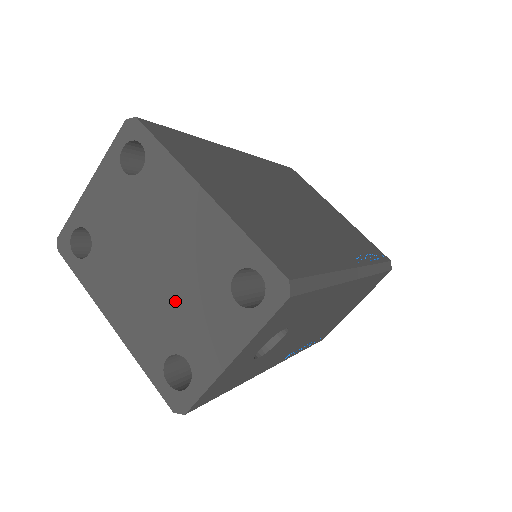
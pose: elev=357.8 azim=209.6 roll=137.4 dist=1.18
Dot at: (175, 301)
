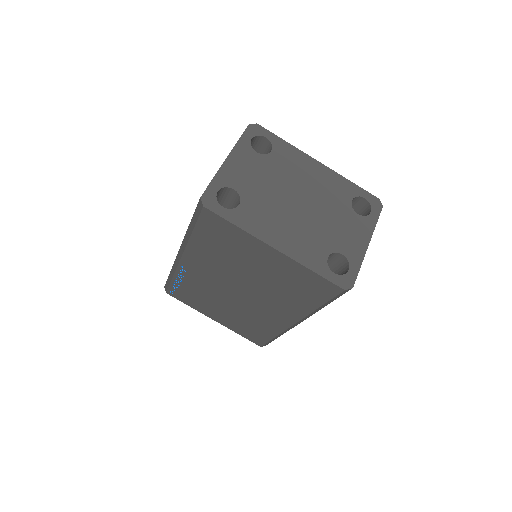
Dot at: (321, 221)
